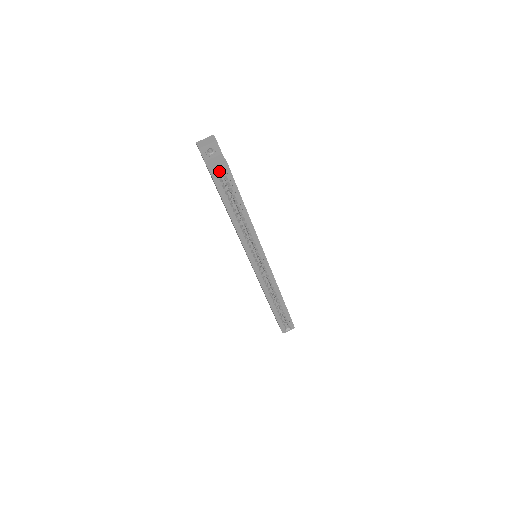
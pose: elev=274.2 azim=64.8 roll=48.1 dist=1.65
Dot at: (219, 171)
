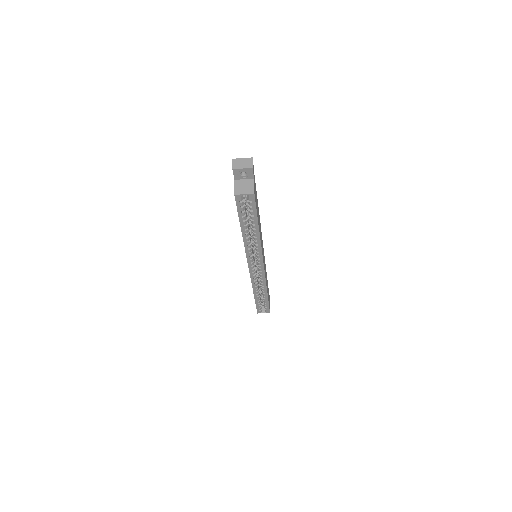
Dot at: occluded
